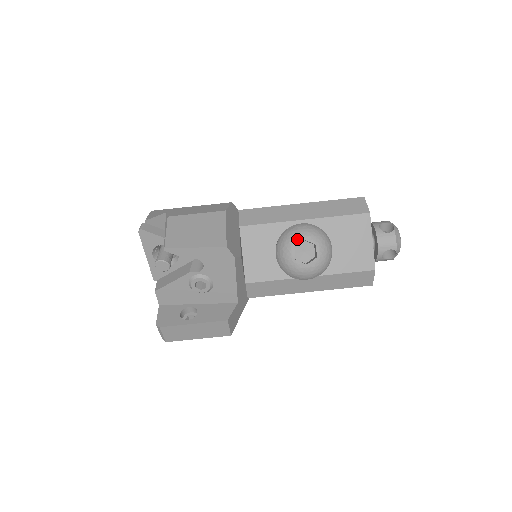
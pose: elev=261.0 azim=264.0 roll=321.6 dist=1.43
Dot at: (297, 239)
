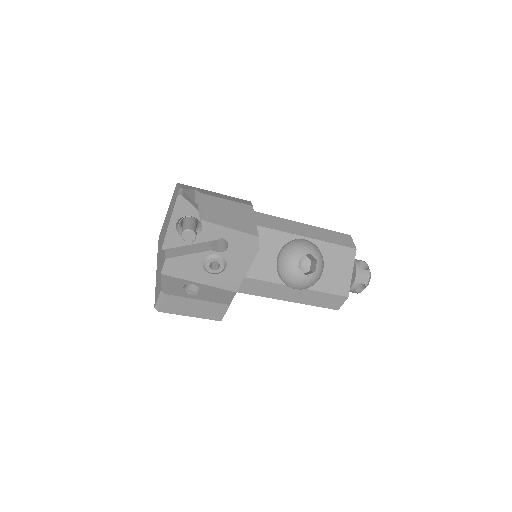
Dot at: (304, 251)
